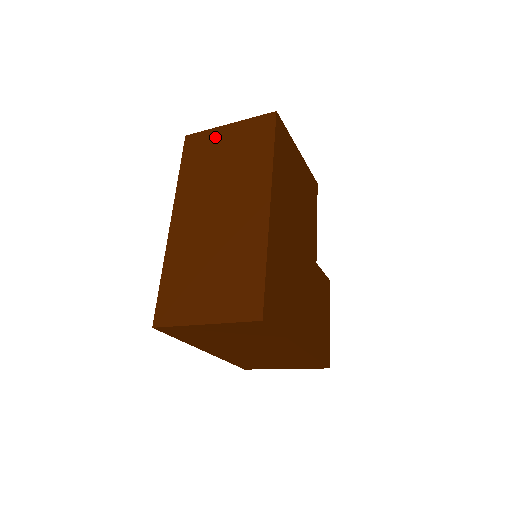
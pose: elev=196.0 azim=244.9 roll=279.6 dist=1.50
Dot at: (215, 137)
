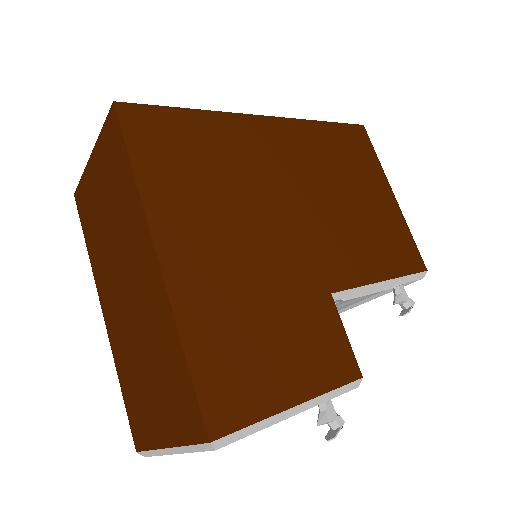
Dot at: occluded
